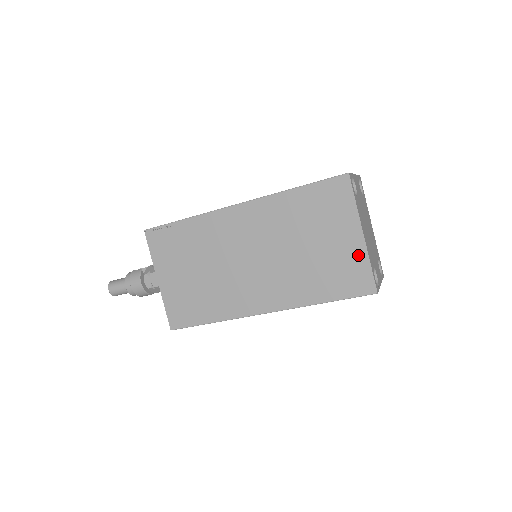
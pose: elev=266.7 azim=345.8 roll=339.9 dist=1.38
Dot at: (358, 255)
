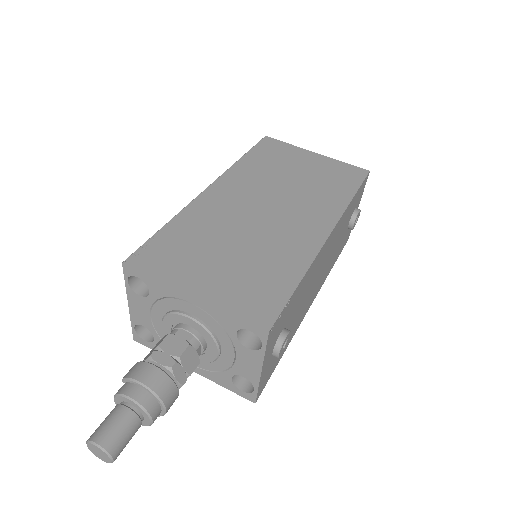
Dot at: (330, 162)
